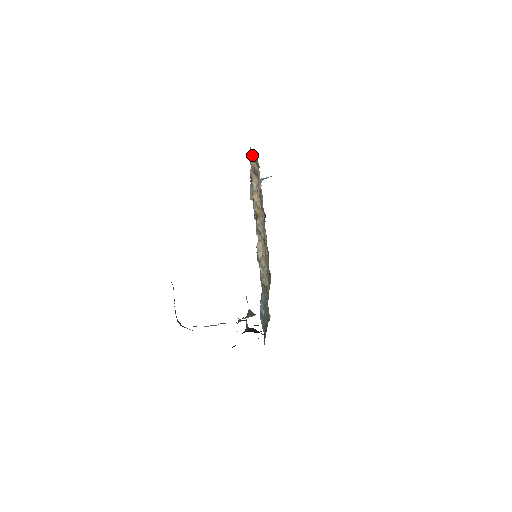
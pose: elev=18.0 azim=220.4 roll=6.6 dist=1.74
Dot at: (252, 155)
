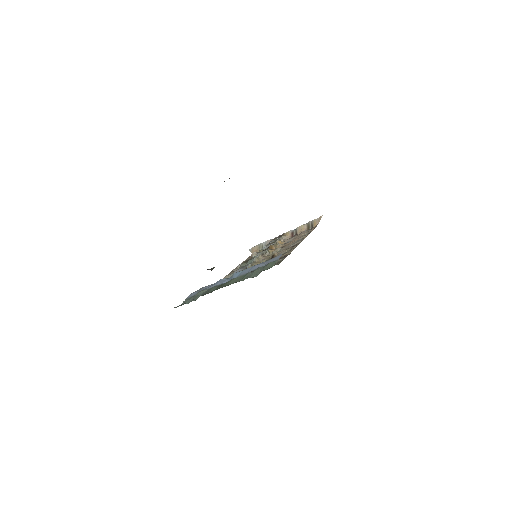
Dot at: (313, 222)
